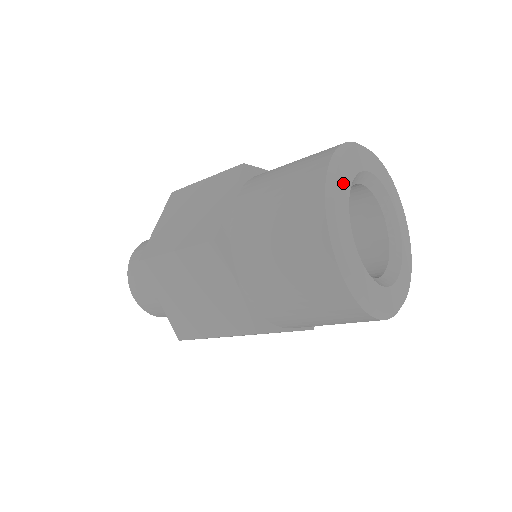
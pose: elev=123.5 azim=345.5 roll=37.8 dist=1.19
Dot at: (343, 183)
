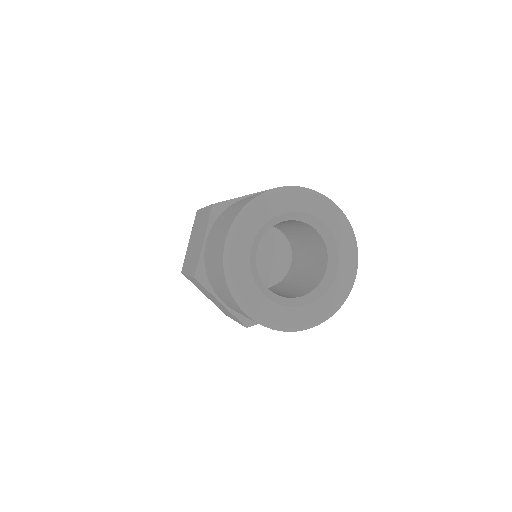
Dot at: (259, 304)
